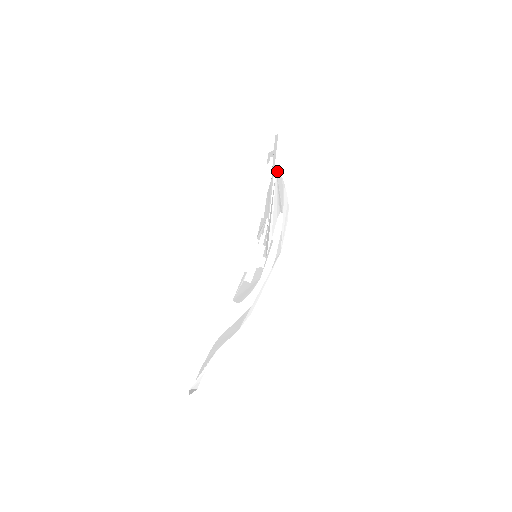
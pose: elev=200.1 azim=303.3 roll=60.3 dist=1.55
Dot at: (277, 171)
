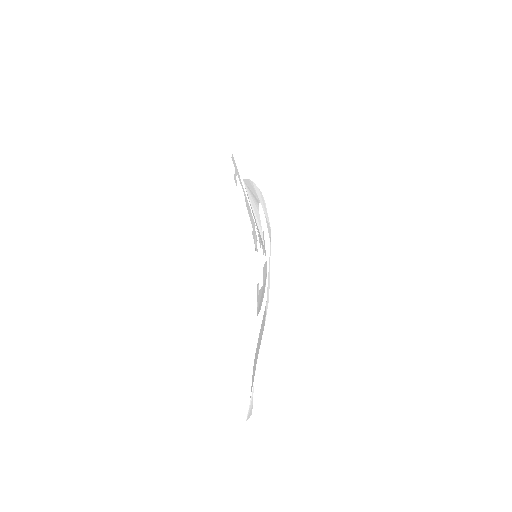
Dot at: (243, 179)
